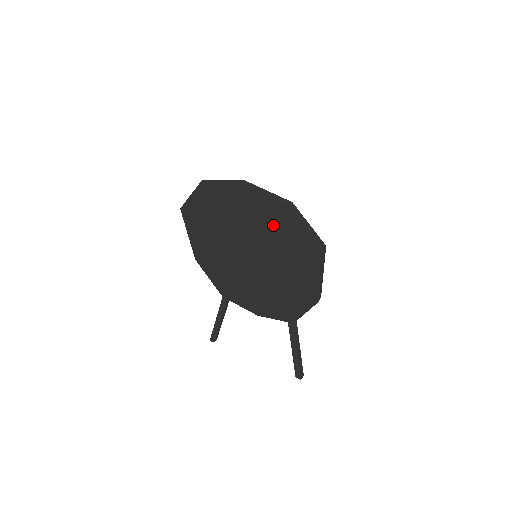
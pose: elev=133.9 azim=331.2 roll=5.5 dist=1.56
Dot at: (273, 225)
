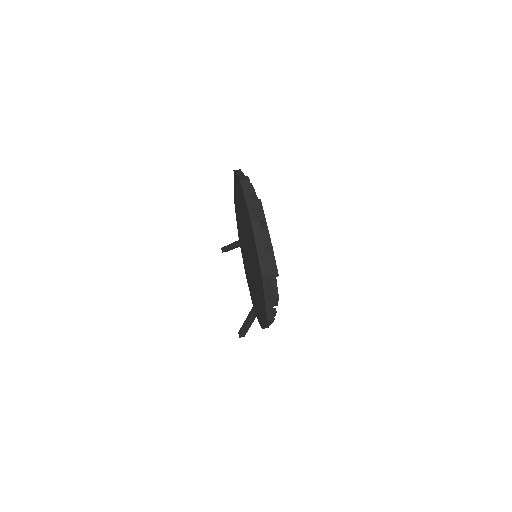
Dot at: occluded
